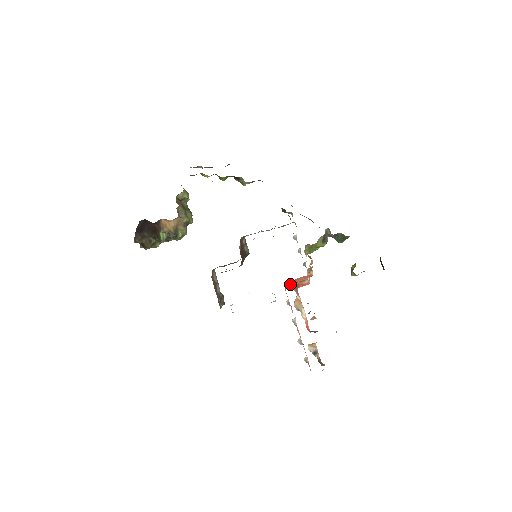
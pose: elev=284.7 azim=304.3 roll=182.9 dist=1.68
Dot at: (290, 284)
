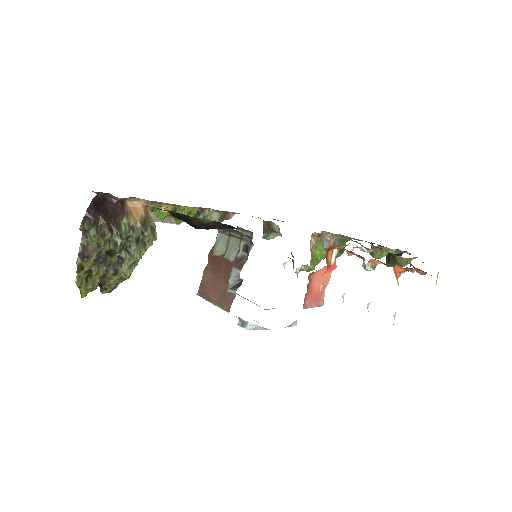
Dot at: (306, 299)
